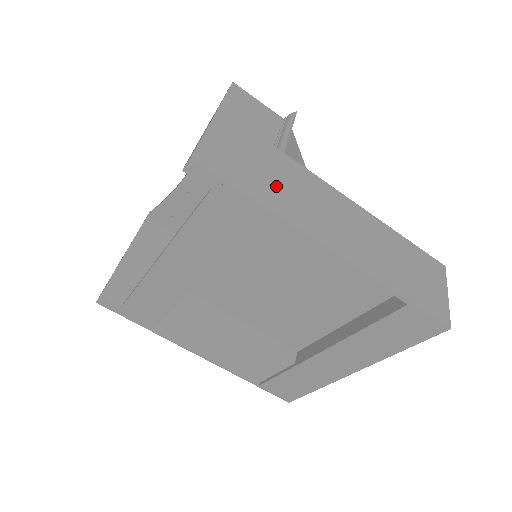
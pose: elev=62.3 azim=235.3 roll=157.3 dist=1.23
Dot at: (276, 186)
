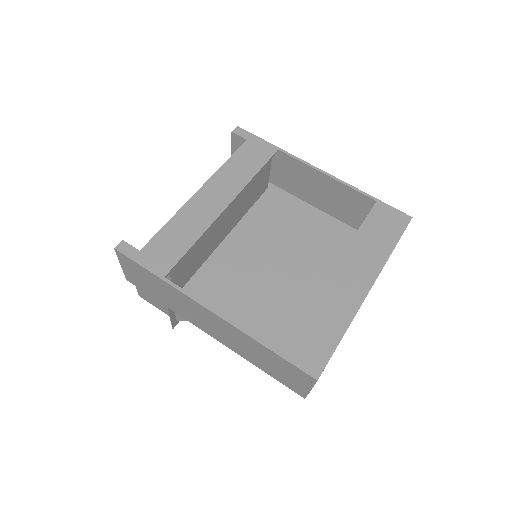
Dot at: (277, 163)
